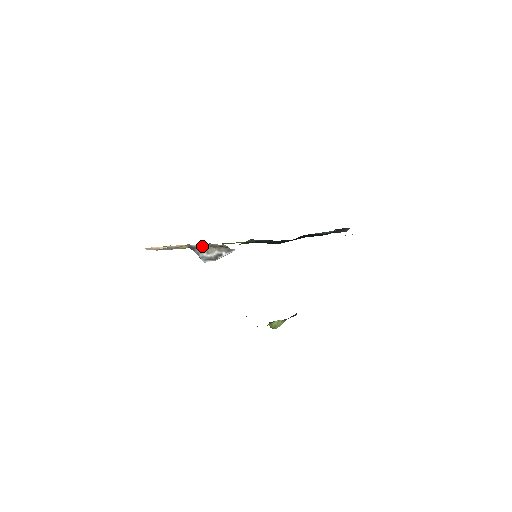
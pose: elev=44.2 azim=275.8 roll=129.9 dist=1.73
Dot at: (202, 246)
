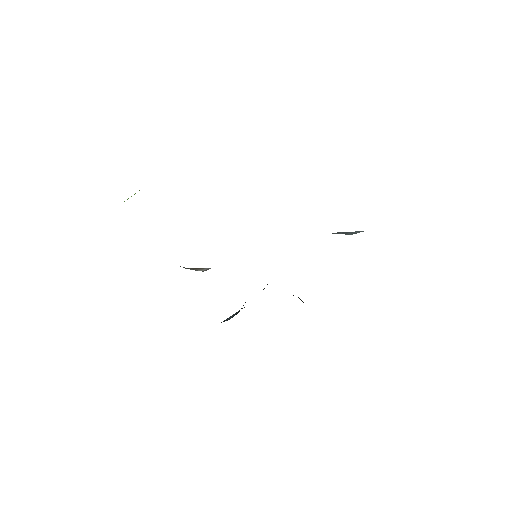
Dot at: occluded
